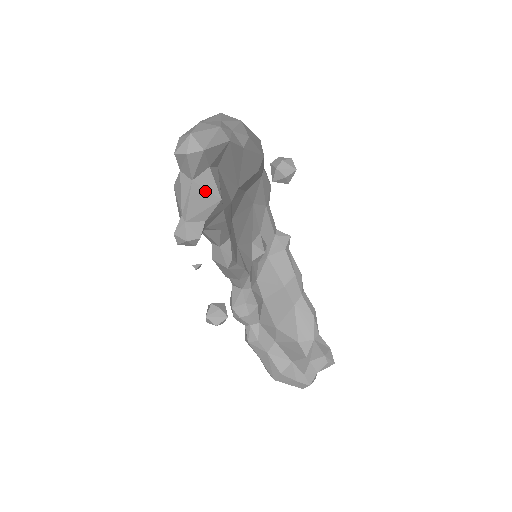
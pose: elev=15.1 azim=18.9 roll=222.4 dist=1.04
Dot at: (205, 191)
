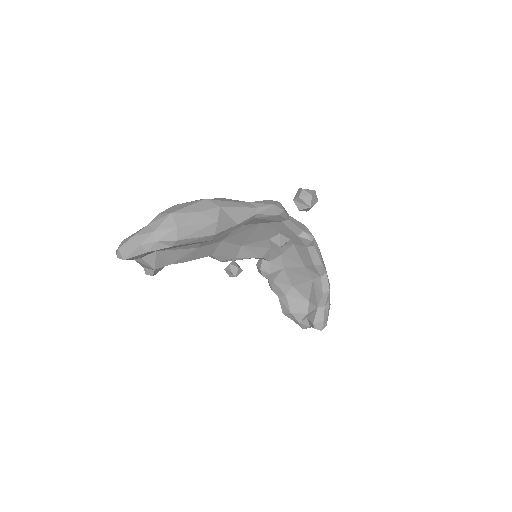
Dot at: (144, 264)
